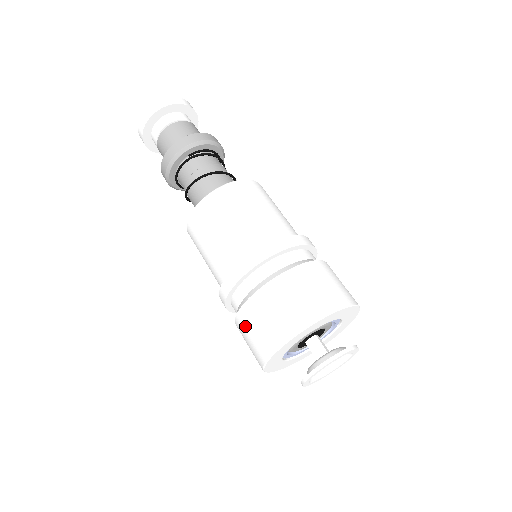
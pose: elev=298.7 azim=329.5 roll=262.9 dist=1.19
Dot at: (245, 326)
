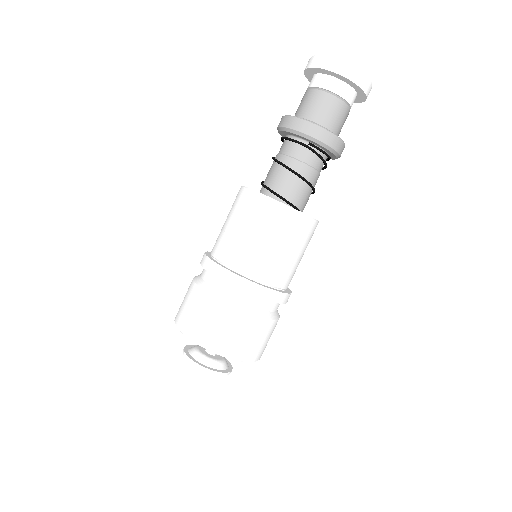
Dot at: (192, 298)
